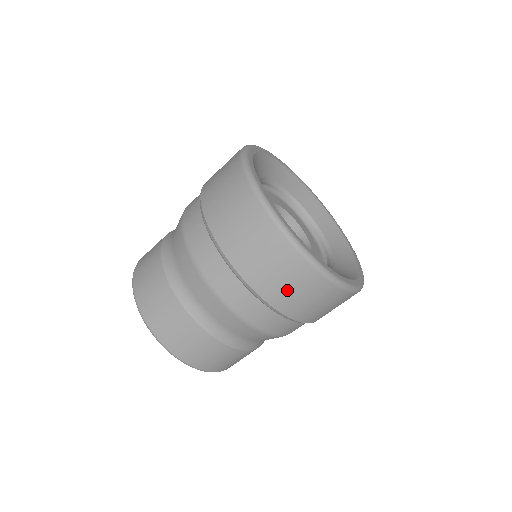
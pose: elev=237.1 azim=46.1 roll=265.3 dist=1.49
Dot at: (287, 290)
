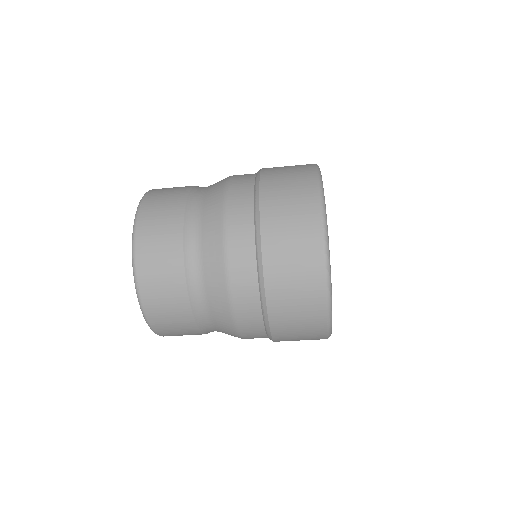
Dot at: (287, 258)
